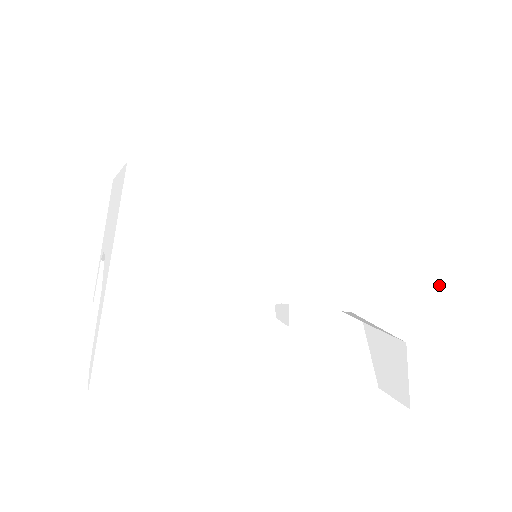
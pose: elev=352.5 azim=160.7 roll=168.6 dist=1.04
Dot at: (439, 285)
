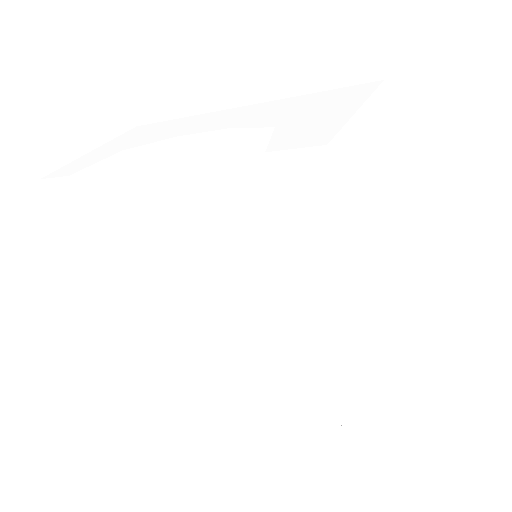
Dot at: (407, 336)
